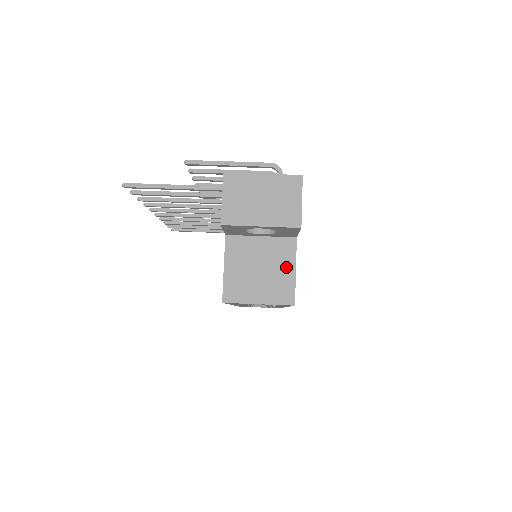
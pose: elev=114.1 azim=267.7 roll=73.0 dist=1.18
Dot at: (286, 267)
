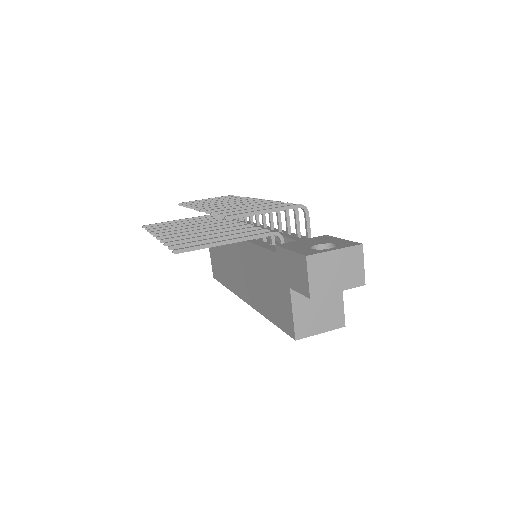
Dot at: (337, 300)
